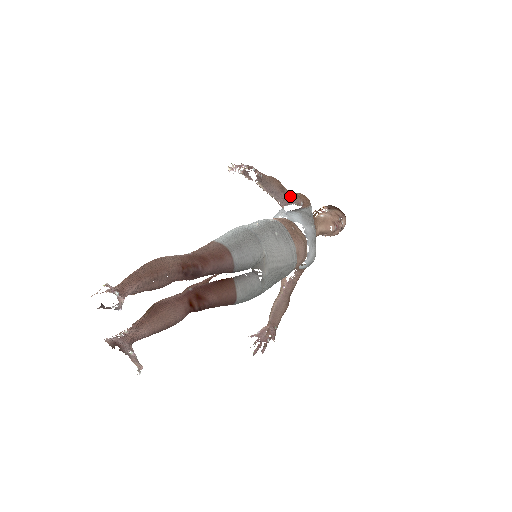
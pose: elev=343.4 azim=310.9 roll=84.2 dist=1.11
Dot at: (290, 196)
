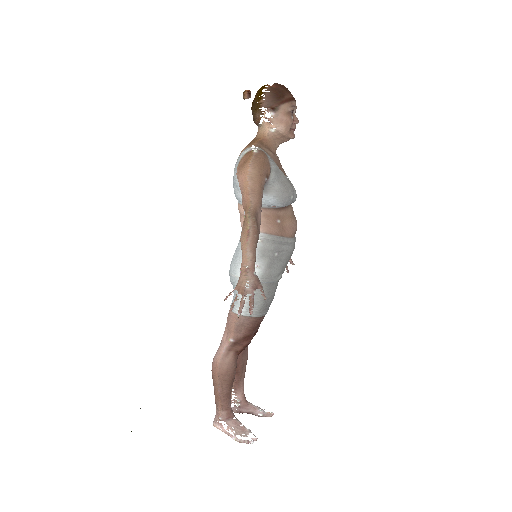
Dot at: (261, 204)
